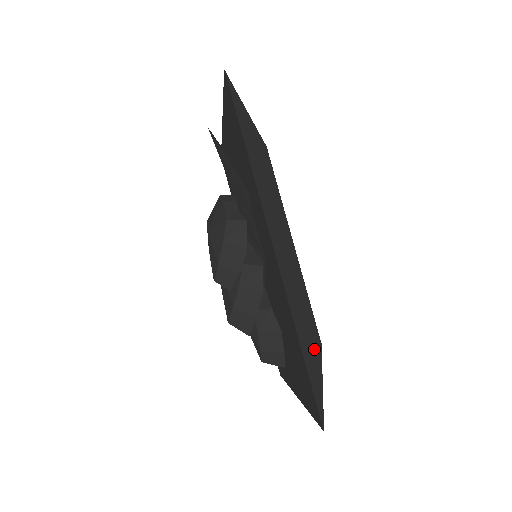
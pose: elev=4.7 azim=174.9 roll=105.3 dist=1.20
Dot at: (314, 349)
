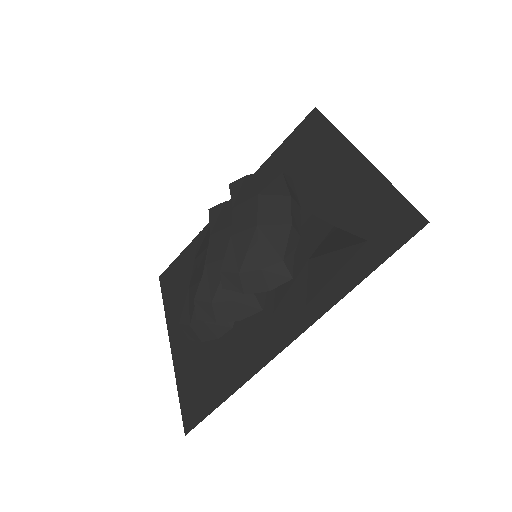
Dot at: occluded
